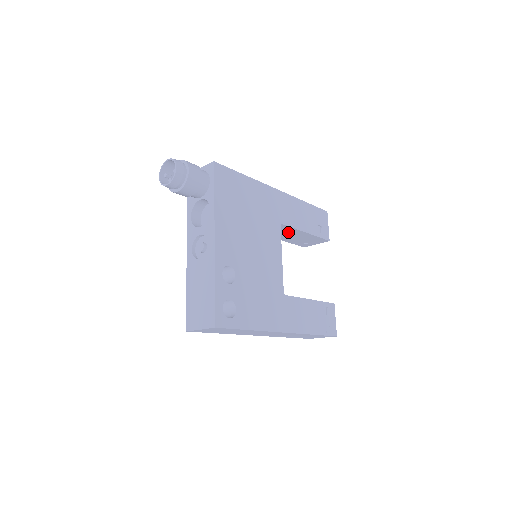
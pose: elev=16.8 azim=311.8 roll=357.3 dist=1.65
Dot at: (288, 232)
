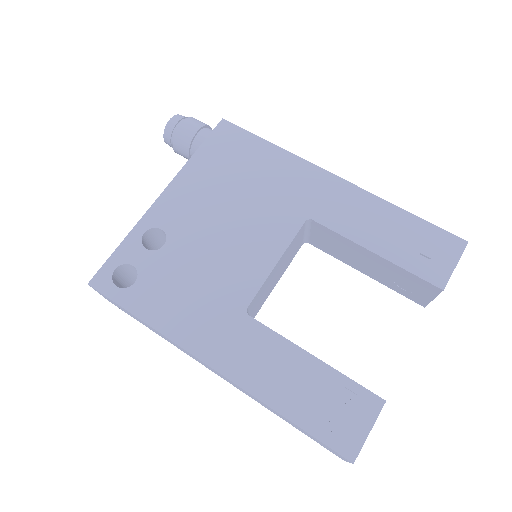
Dot at: (347, 248)
